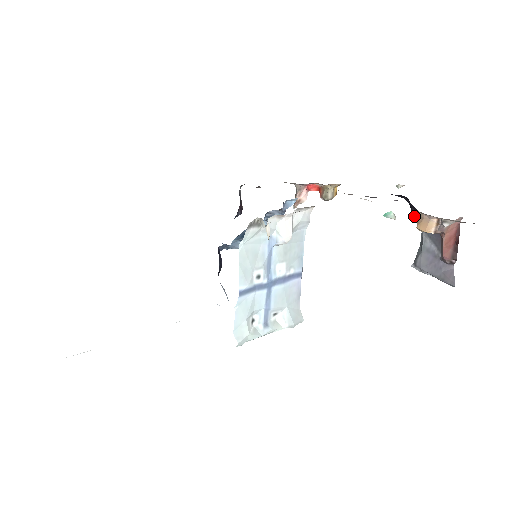
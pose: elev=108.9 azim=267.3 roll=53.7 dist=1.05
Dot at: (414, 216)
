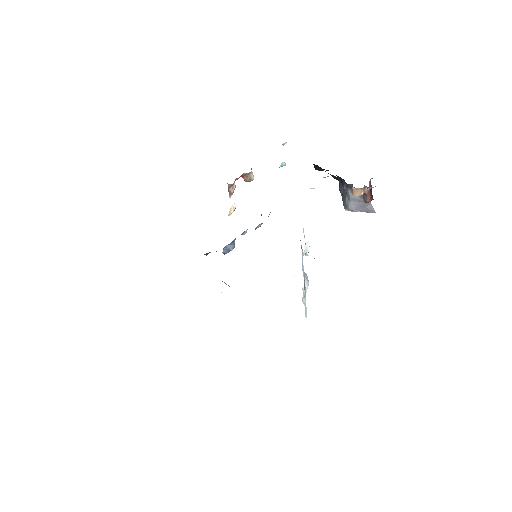
Dot at: (316, 169)
